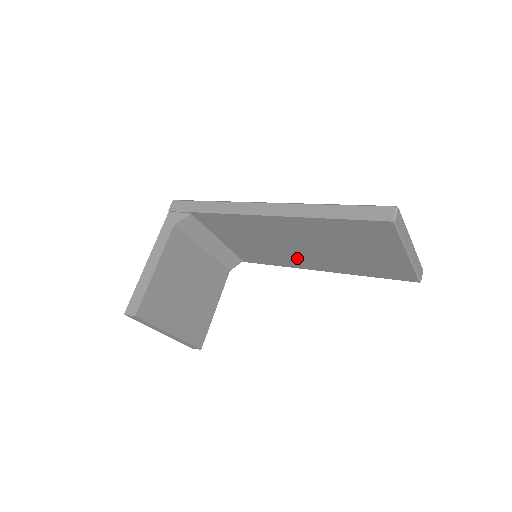
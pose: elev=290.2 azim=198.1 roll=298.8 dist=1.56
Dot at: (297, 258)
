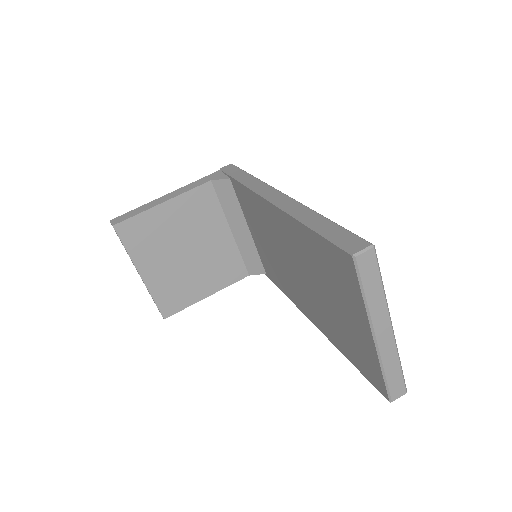
Dot at: (296, 289)
